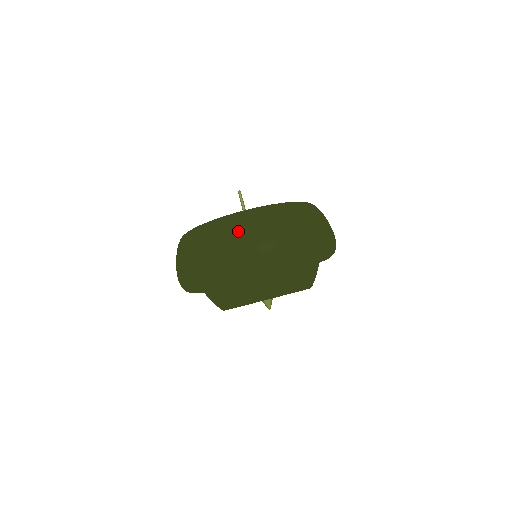
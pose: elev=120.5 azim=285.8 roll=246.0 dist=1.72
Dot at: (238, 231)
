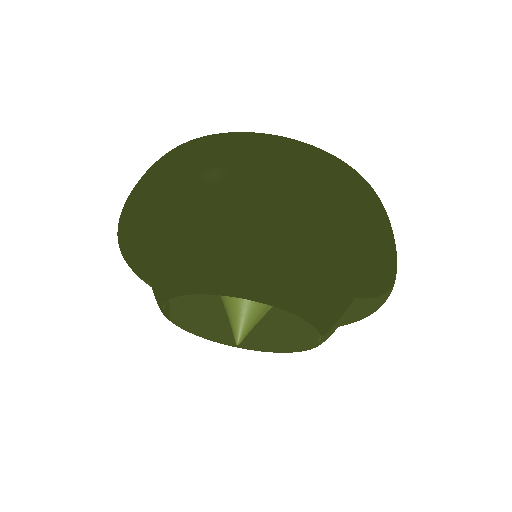
Dot at: (188, 149)
